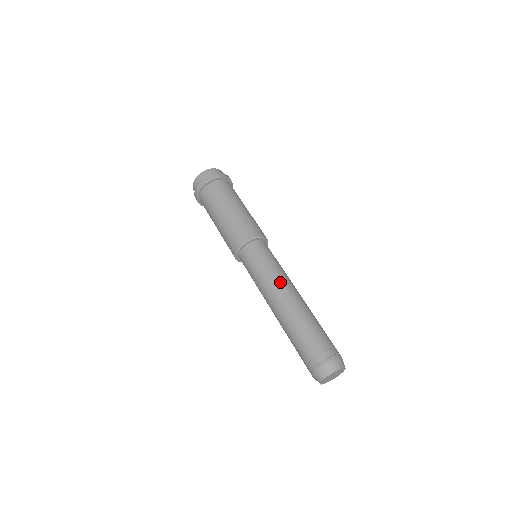
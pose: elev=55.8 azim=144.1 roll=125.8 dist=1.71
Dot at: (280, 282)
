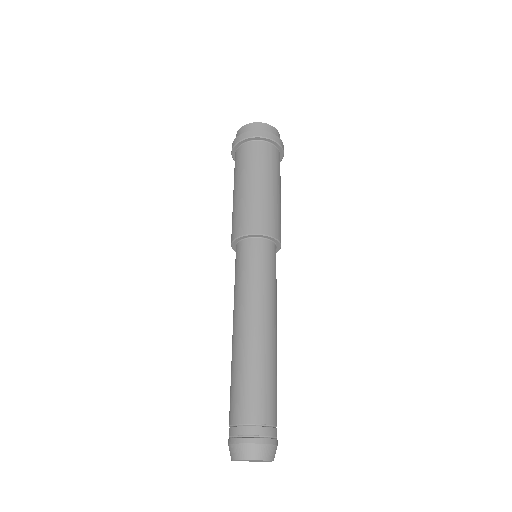
Dot at: (258, 305)
